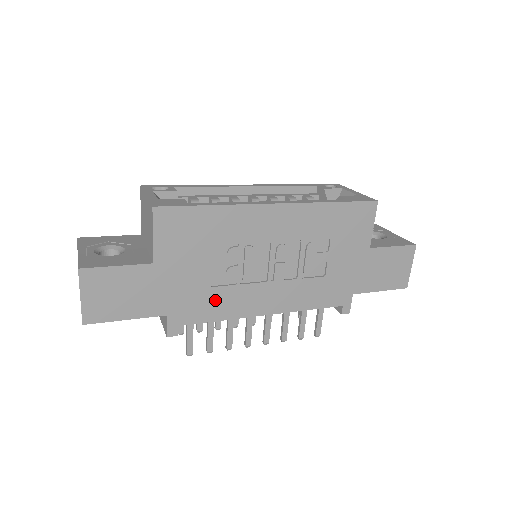
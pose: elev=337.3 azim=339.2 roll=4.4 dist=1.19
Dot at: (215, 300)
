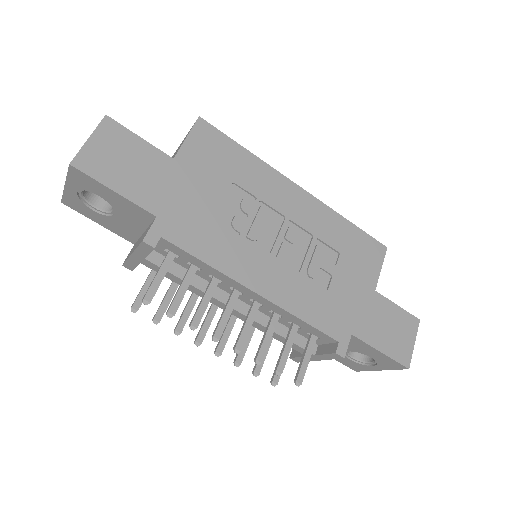
Dot at: (212, 237)
